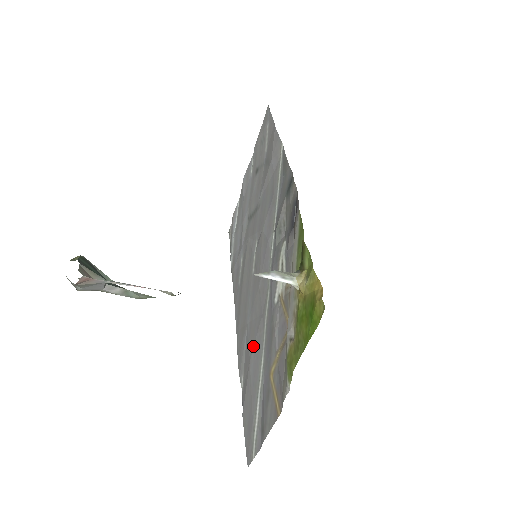
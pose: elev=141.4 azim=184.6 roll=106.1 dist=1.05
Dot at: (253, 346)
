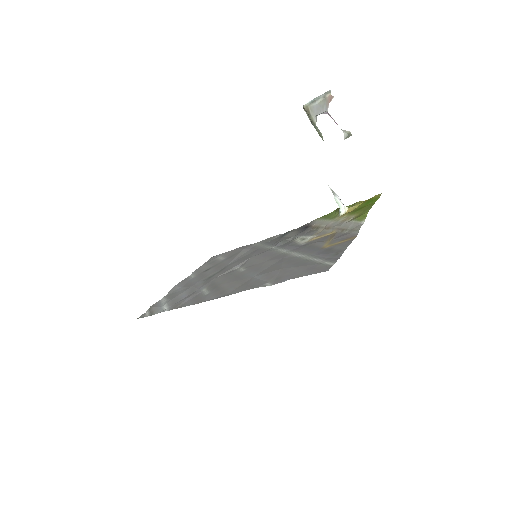
Dot at: (281, 265)
